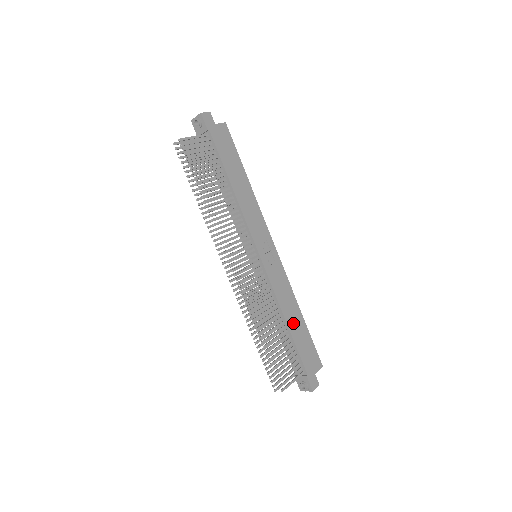
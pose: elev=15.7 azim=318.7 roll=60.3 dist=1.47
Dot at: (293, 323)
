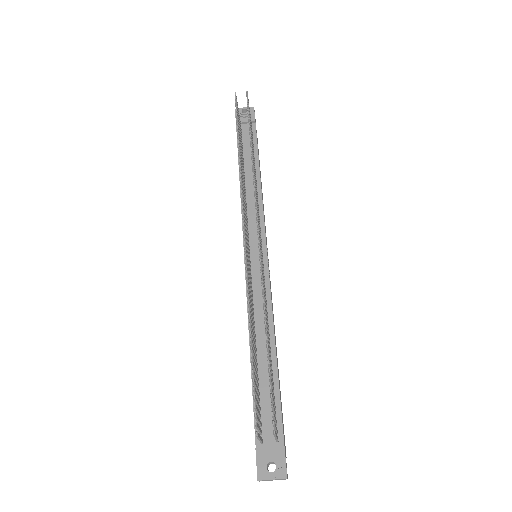
Dot at: occluded
